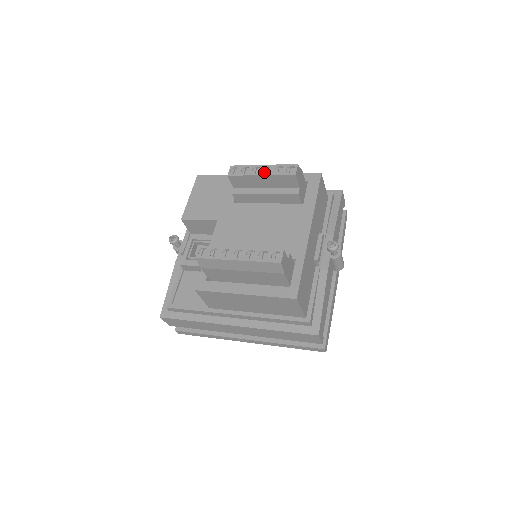
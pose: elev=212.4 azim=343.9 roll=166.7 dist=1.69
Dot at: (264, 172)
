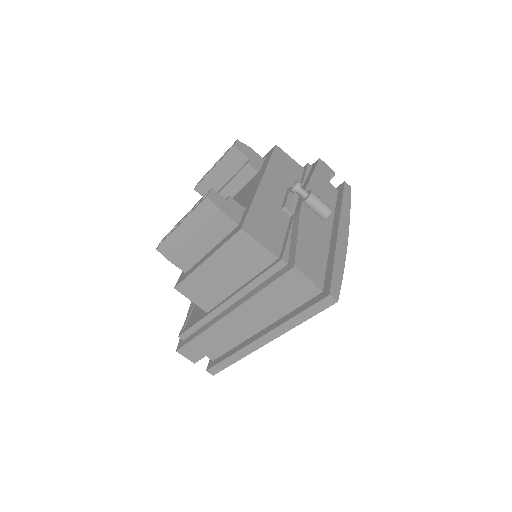
Dot at: (216, 165)
